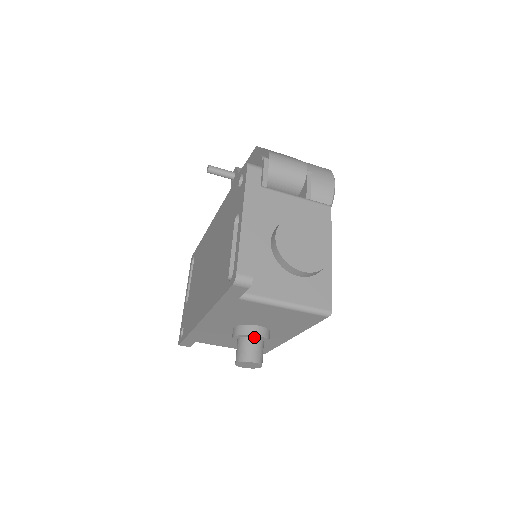
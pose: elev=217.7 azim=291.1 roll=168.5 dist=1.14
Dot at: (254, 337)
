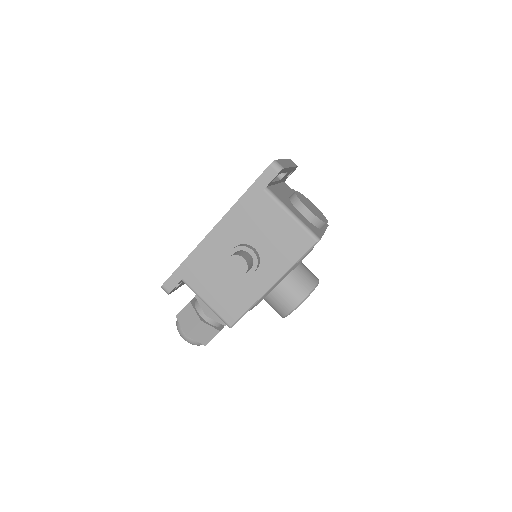
Dot at: (249, 253)
